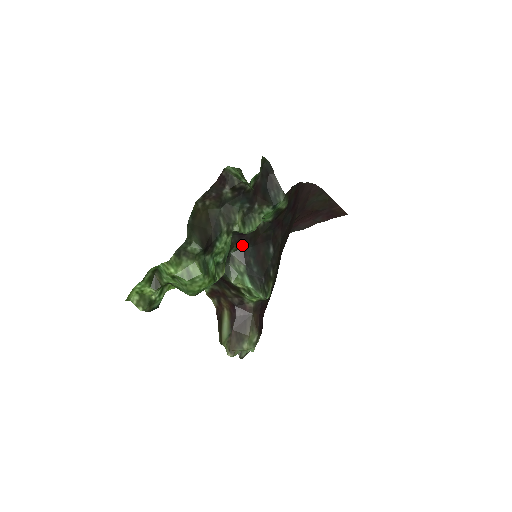
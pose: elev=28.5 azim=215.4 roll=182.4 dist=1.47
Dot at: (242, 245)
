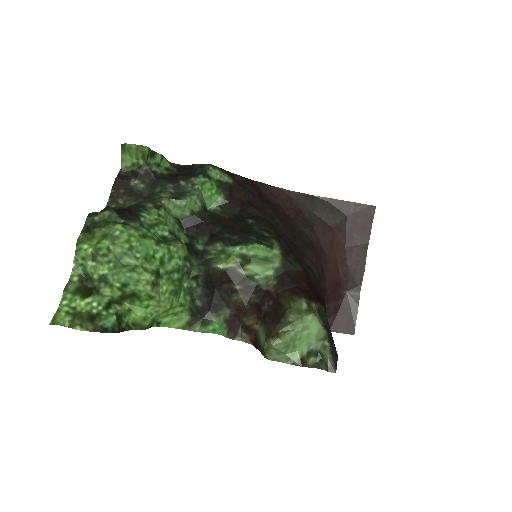
Dot at: (207, 234)
